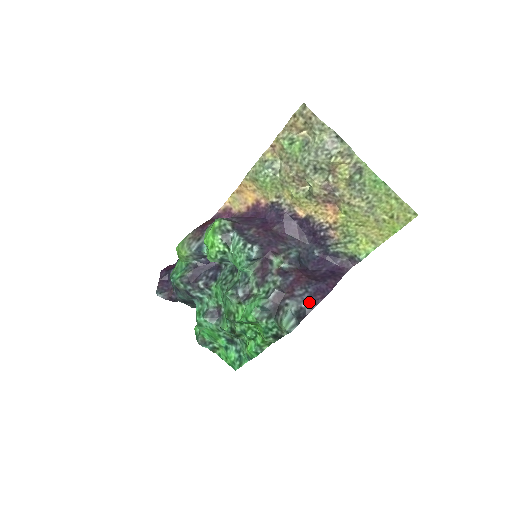
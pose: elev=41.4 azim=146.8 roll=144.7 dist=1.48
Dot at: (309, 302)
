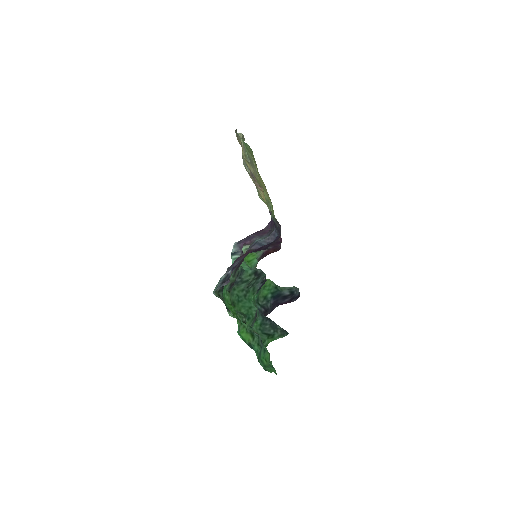
Dot at: (233, 268)
